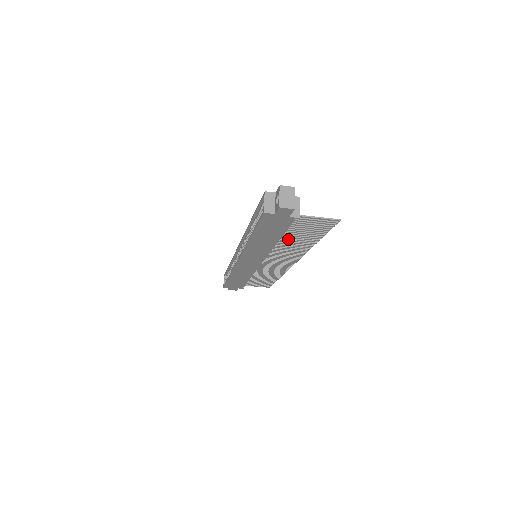
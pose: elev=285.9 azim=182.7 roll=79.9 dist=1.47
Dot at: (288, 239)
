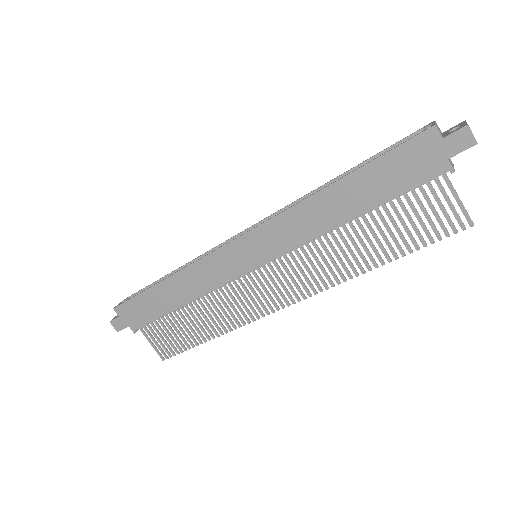
Dot at: (361, 229)
